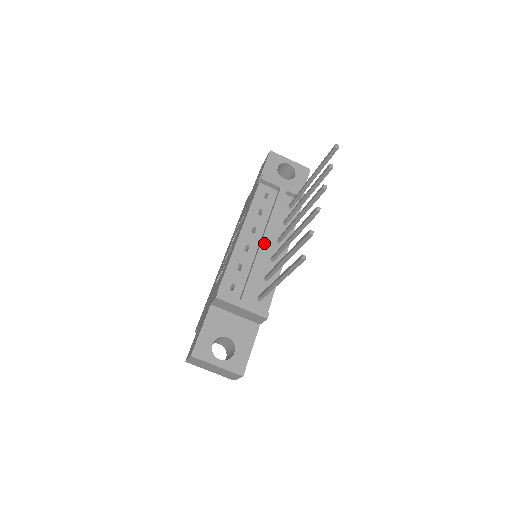
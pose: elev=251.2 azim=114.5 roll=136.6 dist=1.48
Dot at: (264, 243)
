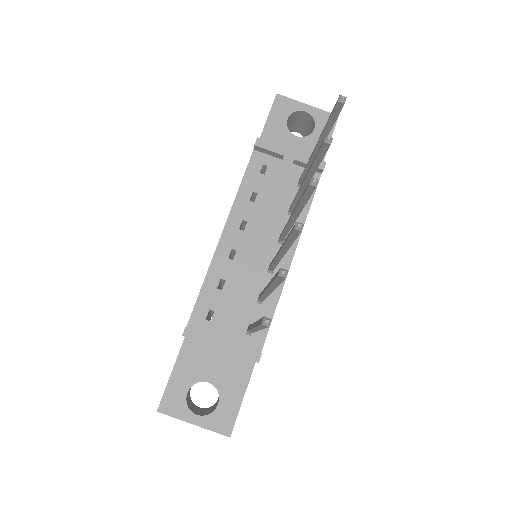
Dot at: (256, 246)
